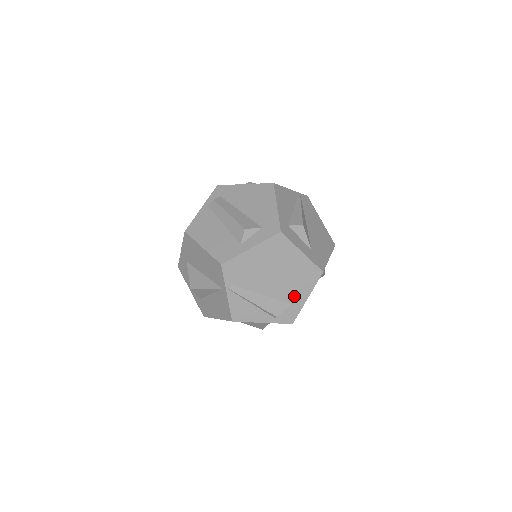
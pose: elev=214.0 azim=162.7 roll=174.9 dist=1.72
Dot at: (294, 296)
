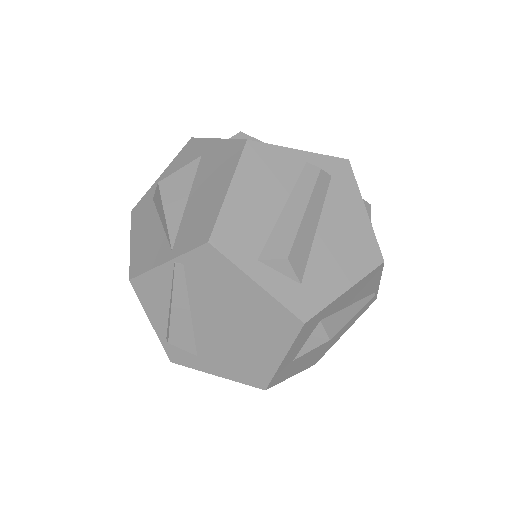
Dot at: (211, 358)
